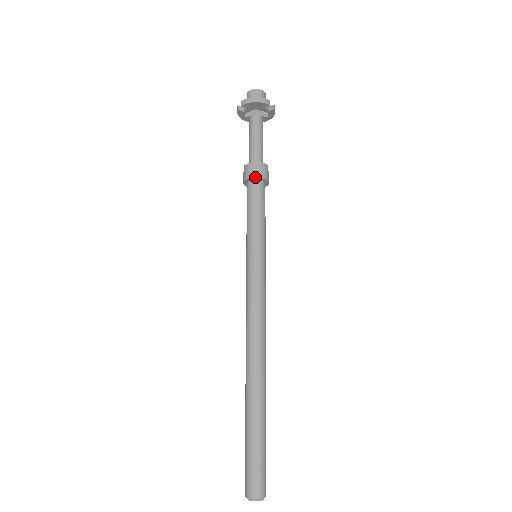
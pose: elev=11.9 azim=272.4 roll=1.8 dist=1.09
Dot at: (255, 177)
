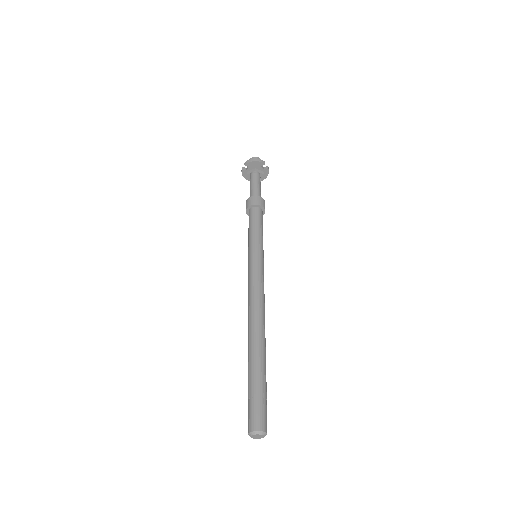
Dot at: (255, 204)
